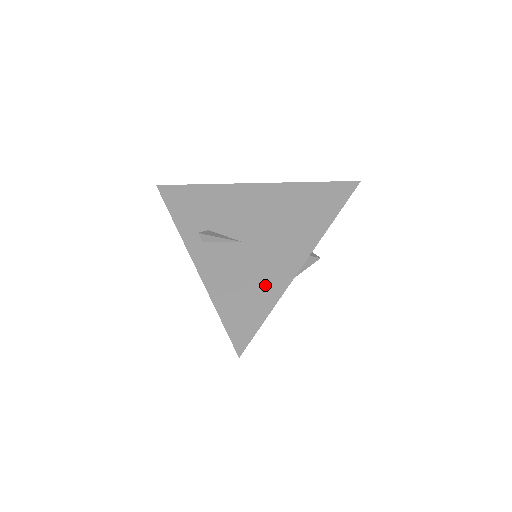
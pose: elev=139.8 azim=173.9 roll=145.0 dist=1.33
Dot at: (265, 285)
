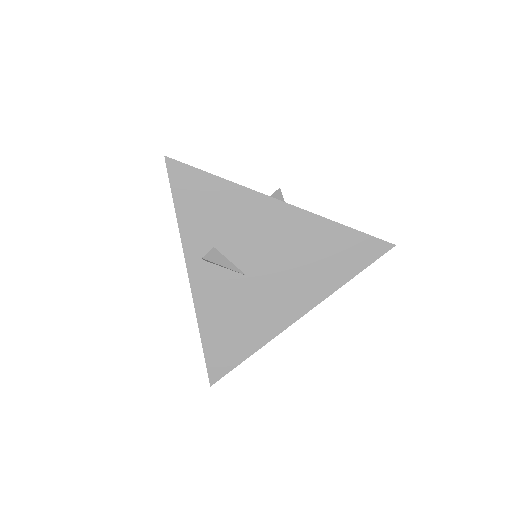
Dot at: (253, 330)
